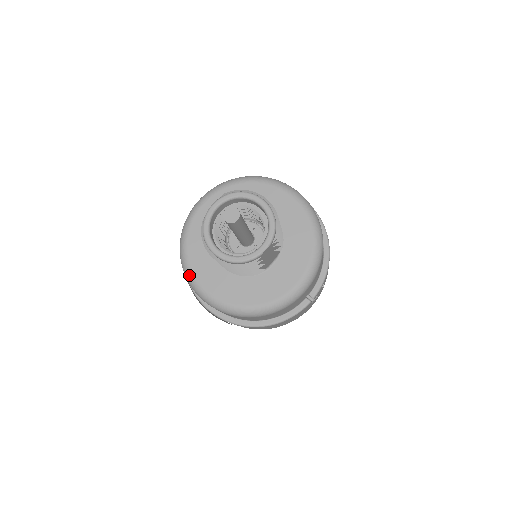
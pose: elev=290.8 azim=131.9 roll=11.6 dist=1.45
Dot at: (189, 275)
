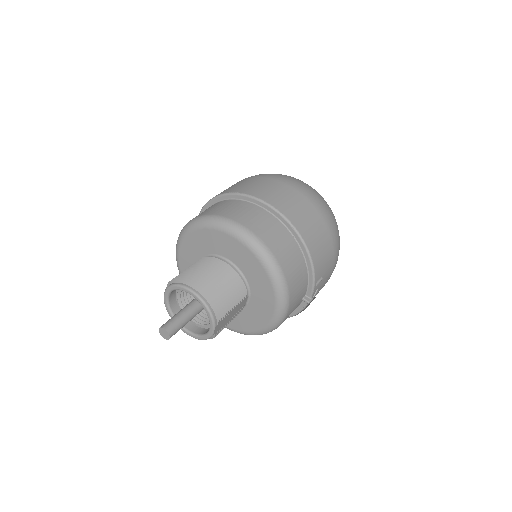
Dot at: occluded
